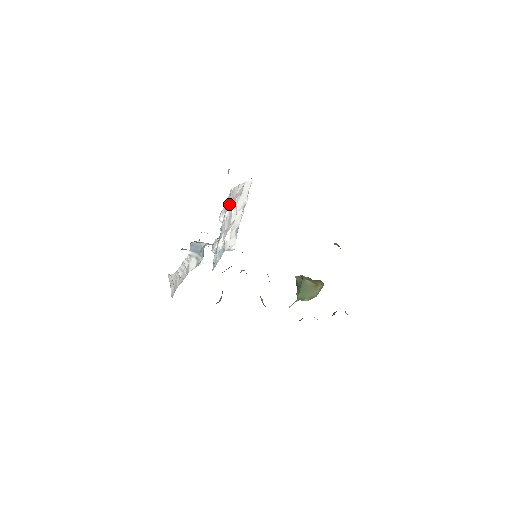
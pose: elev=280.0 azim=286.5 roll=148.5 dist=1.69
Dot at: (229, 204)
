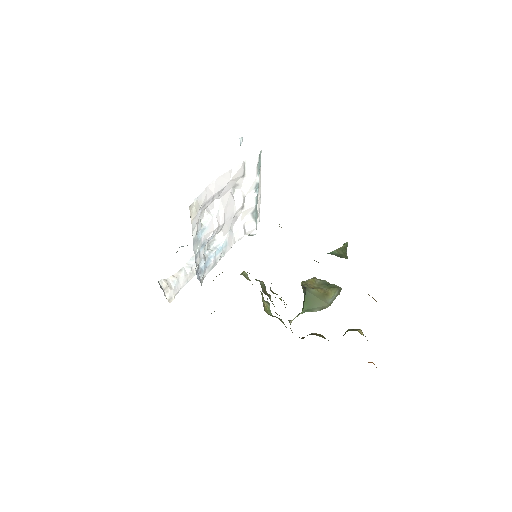
Dot at: (213, 199)
